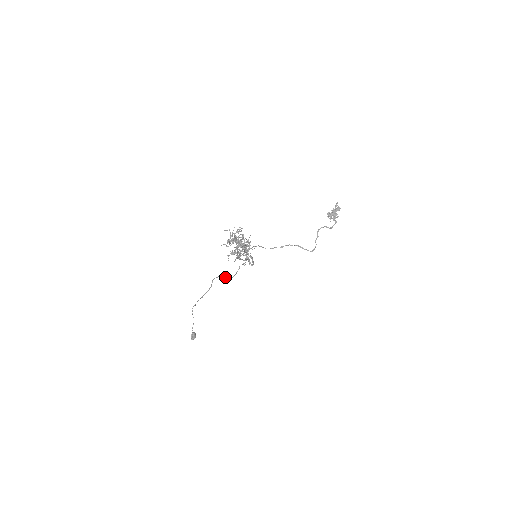
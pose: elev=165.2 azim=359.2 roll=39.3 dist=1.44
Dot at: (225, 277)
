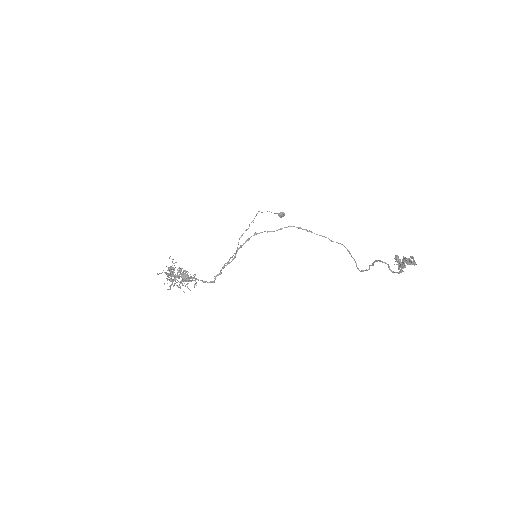
Dot at: (238, 242)
